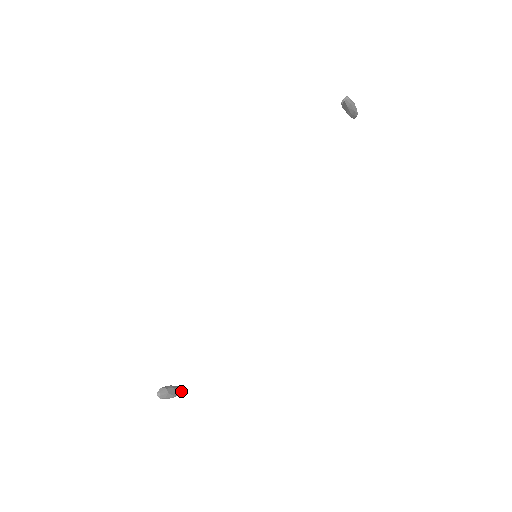
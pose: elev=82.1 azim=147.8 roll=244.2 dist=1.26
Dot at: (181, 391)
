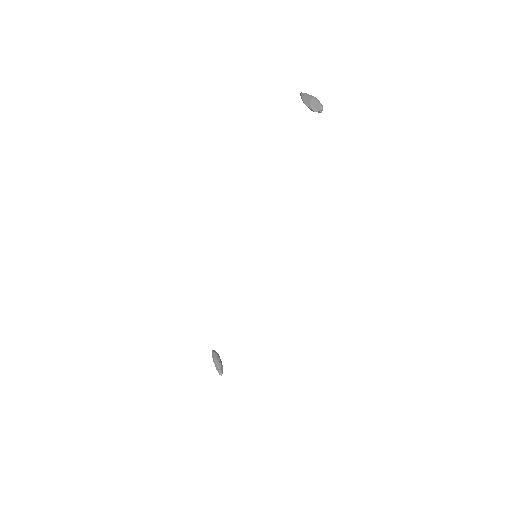
Dot at: (216, 352)
